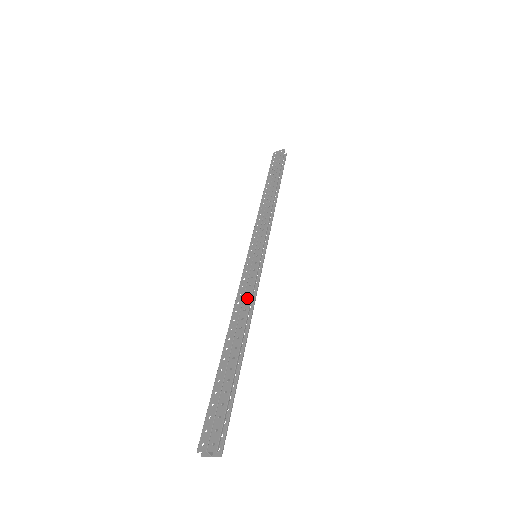
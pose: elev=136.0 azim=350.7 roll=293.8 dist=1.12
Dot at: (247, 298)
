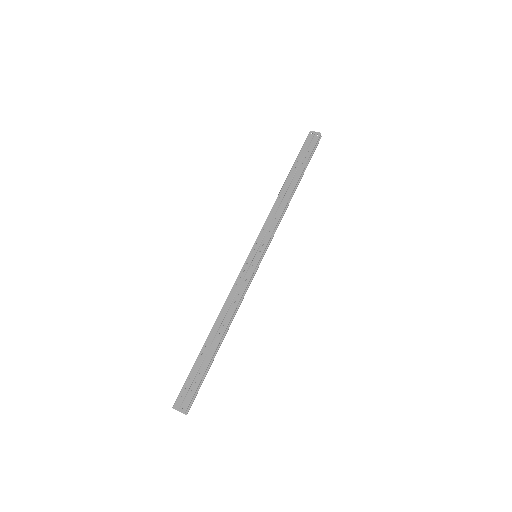
Dot at: (237, 299)
